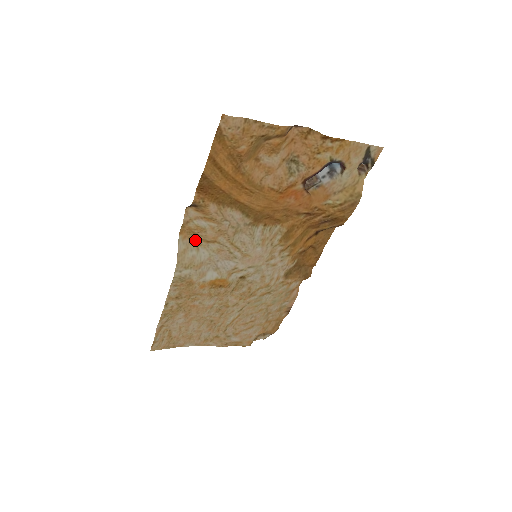
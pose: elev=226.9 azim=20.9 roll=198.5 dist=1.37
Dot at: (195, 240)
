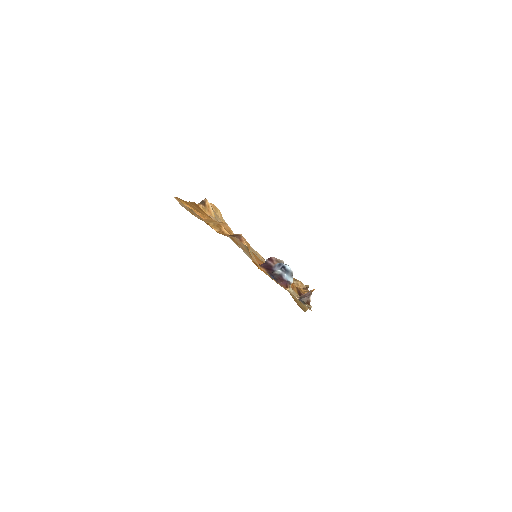
Dot at: (220, 214)
